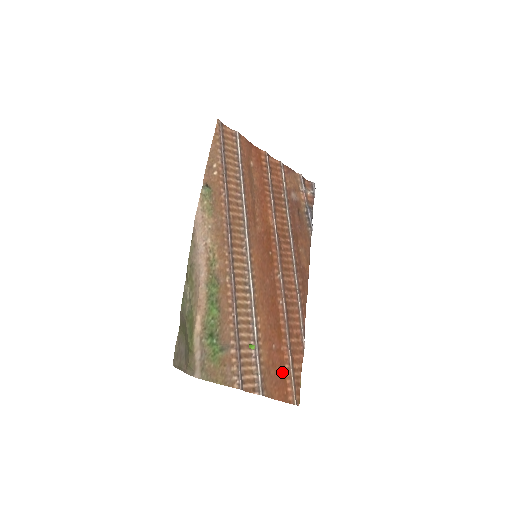
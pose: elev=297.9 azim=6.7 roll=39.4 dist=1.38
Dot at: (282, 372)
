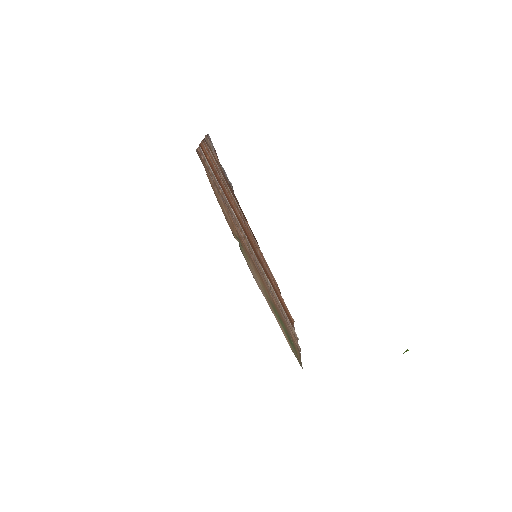
Dot at: (287, 313)
